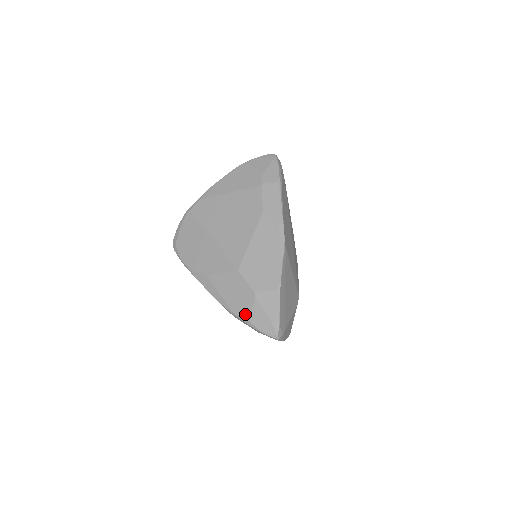
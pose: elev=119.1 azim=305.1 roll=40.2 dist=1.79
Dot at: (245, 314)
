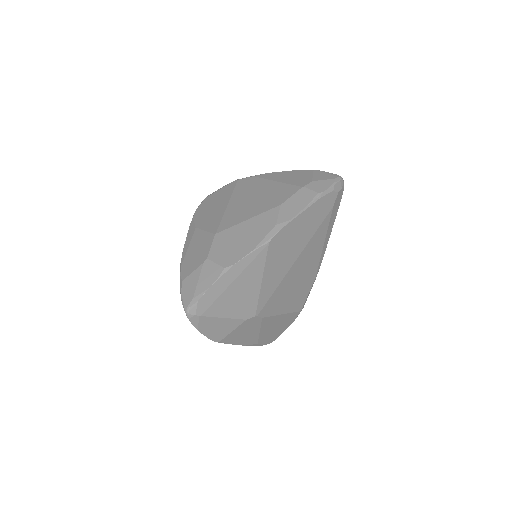
Dot at: (186, 273)
